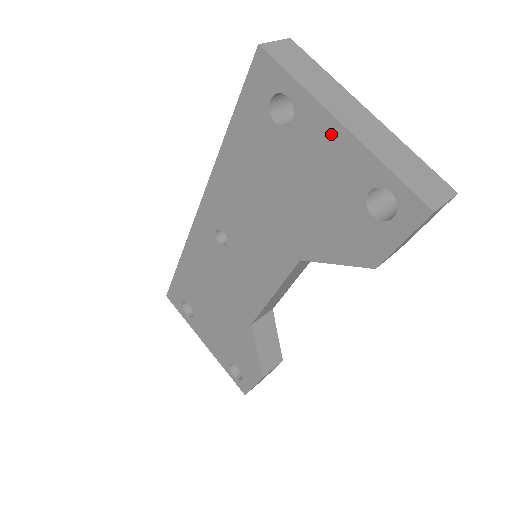
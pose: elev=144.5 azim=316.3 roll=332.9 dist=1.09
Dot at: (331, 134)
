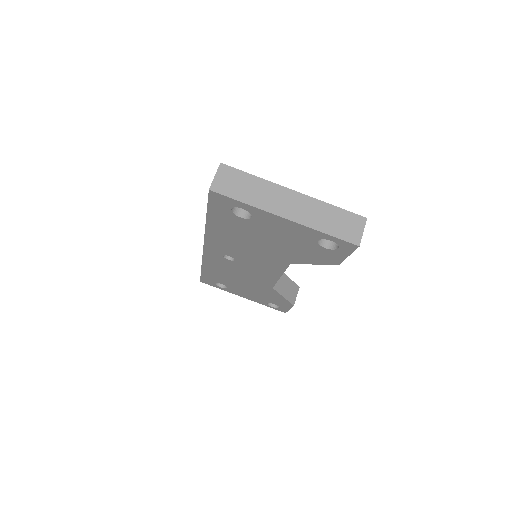
Dot at: (281, 222)
